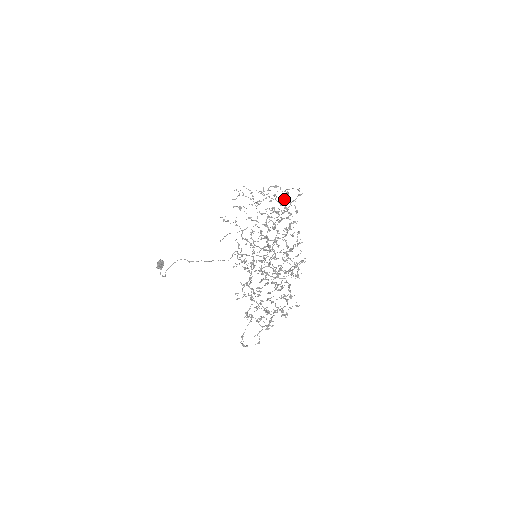
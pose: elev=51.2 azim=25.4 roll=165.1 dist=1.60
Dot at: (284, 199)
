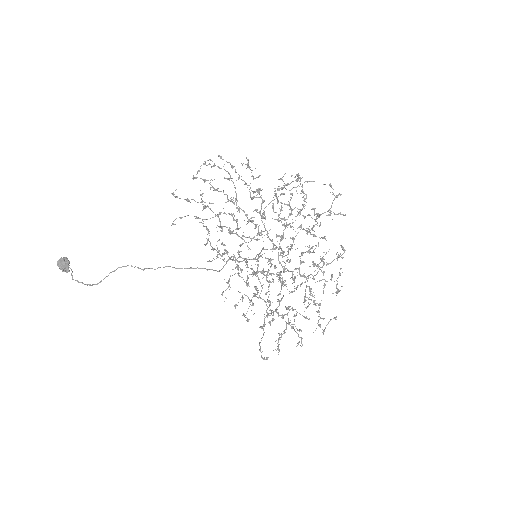
Dot at: (303, 192)
